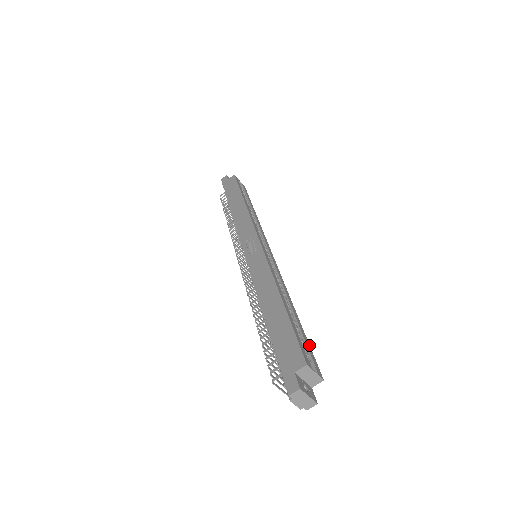
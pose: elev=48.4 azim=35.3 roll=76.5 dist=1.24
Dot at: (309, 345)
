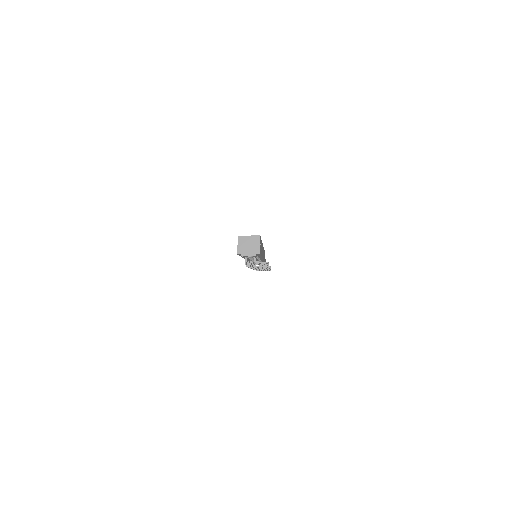
Dot at: occluded
